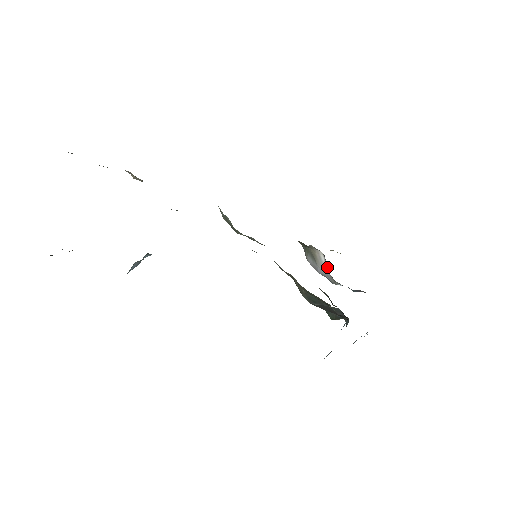
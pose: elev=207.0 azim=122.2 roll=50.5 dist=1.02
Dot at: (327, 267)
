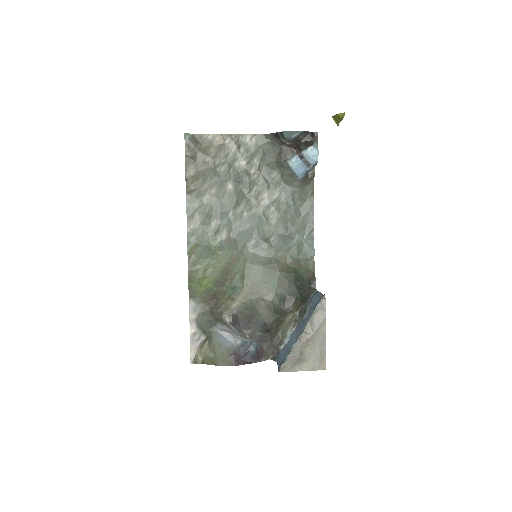
Dot at: (236, 329)
